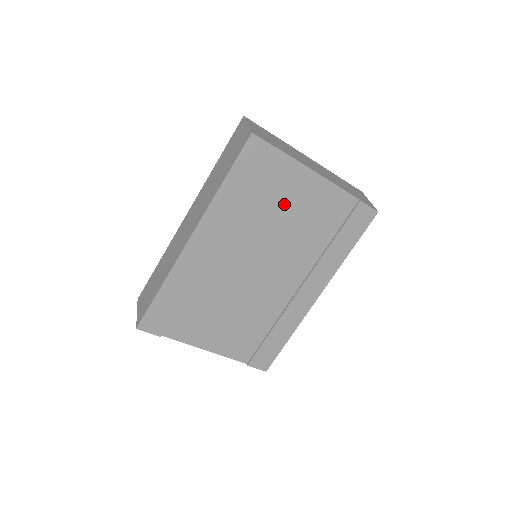
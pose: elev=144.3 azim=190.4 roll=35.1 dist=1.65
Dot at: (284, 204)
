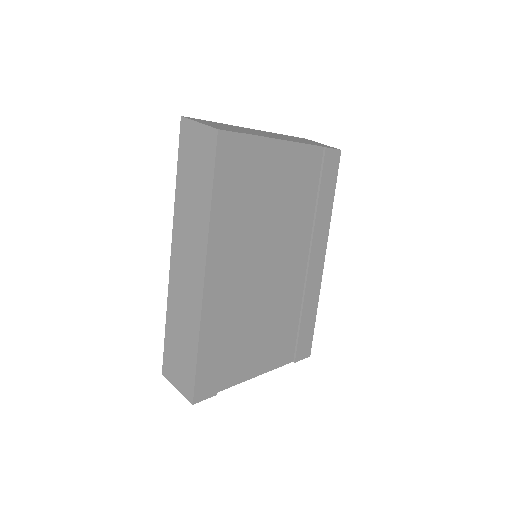
Dot at: (269, 189)
